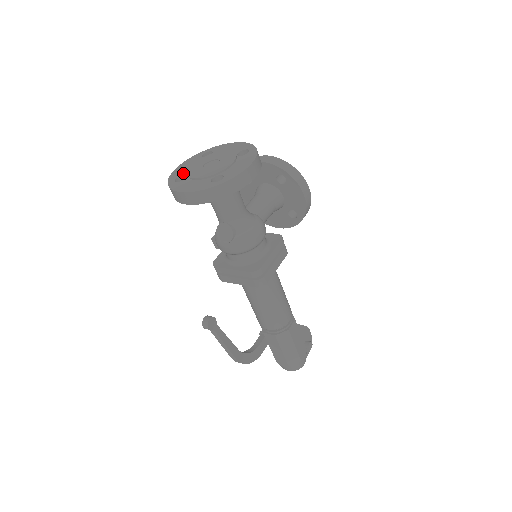
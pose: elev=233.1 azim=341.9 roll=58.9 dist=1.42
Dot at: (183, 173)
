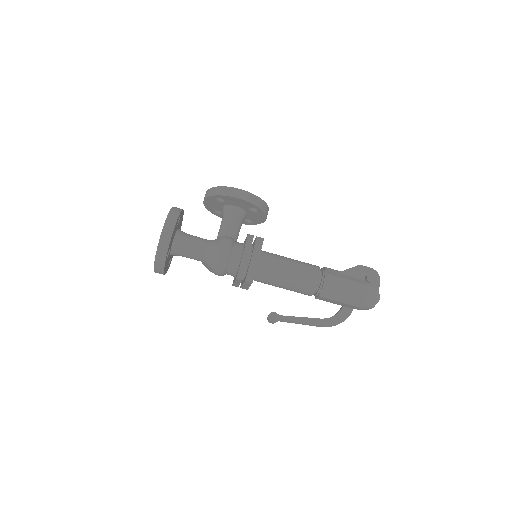
Dot at: occluded
